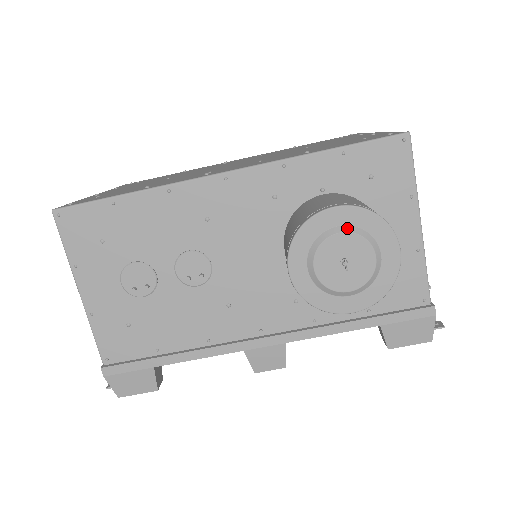
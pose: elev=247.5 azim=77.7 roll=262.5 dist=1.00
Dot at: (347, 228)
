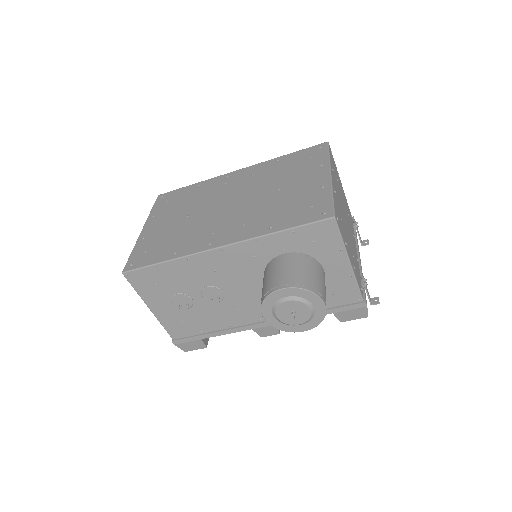
Dot at: (291, 298)
